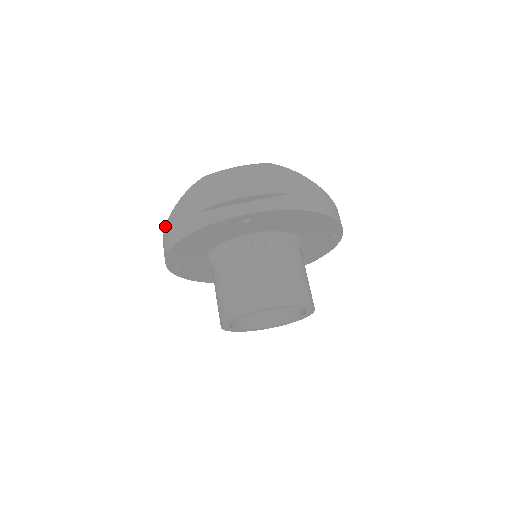
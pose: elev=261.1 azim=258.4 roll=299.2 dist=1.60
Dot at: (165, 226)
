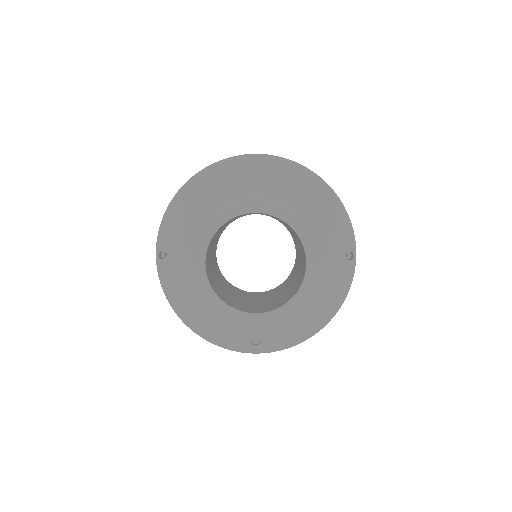
Dot at: occluded
